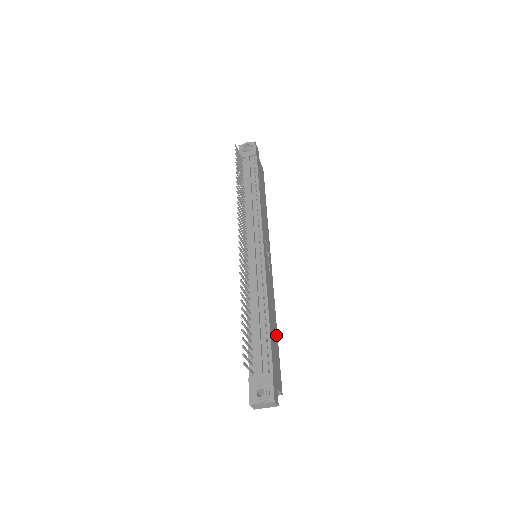
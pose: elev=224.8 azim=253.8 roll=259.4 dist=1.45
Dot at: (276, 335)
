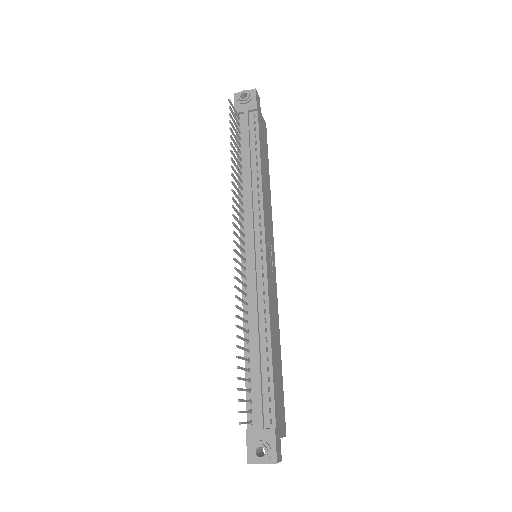
Dot at: (280, 361)
